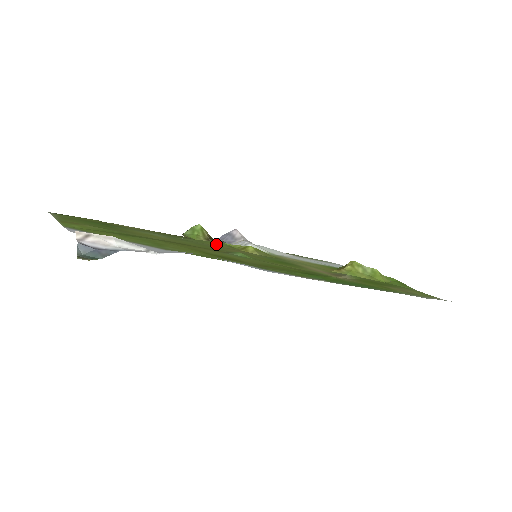
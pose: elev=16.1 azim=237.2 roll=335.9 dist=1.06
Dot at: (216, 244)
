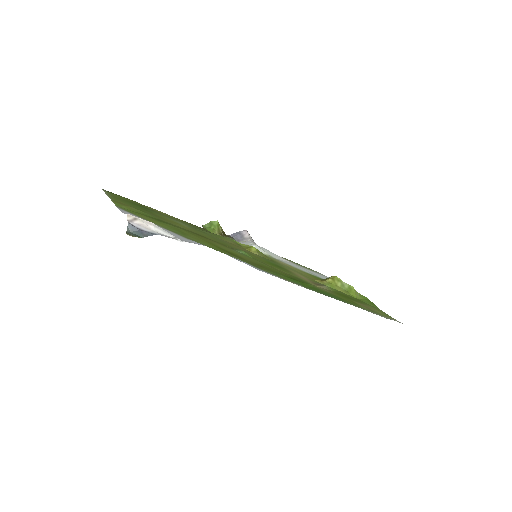
Dot at: (227, 240)
